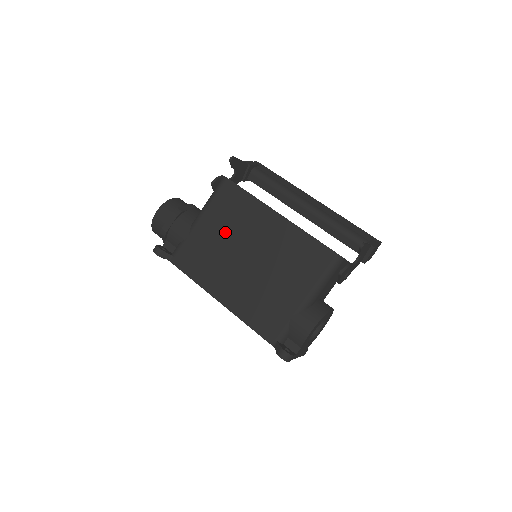
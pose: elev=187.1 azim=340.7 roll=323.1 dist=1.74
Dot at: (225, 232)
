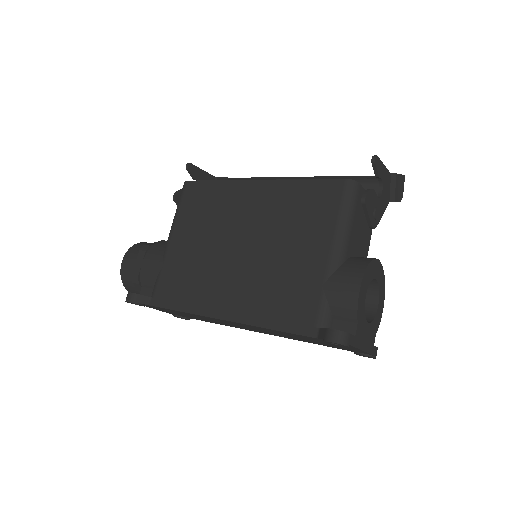
Dot at: (203, 235)
